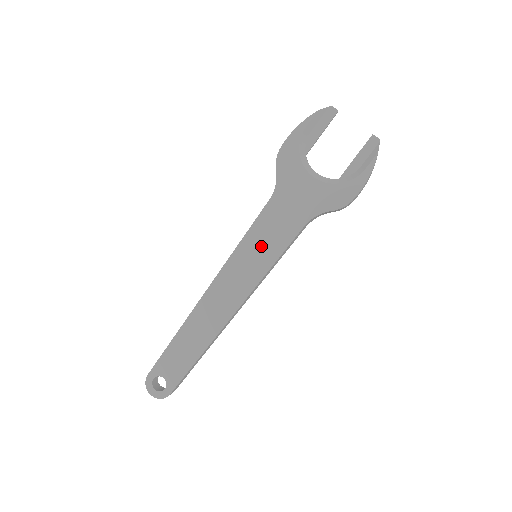
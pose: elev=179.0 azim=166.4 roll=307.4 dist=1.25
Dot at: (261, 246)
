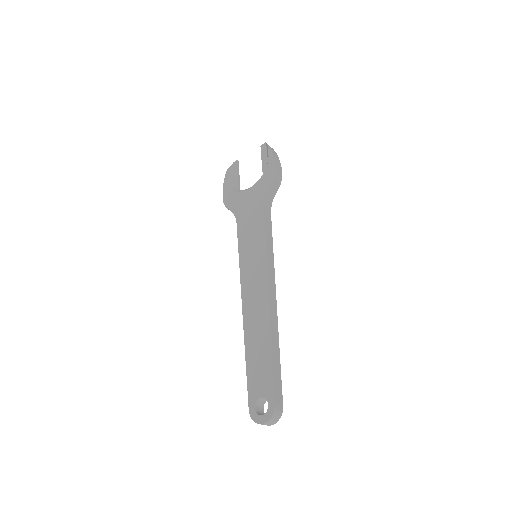
Dot at: (251, 245)
